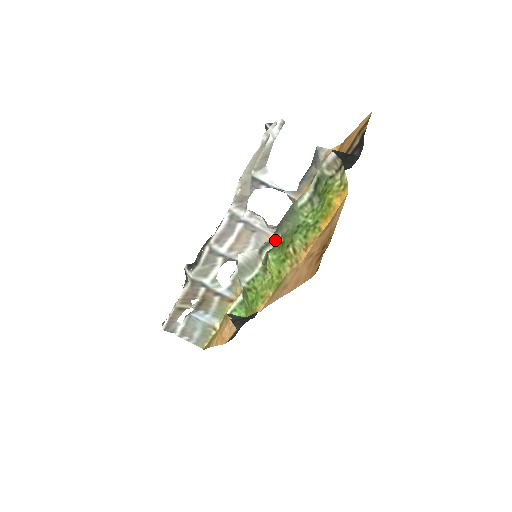
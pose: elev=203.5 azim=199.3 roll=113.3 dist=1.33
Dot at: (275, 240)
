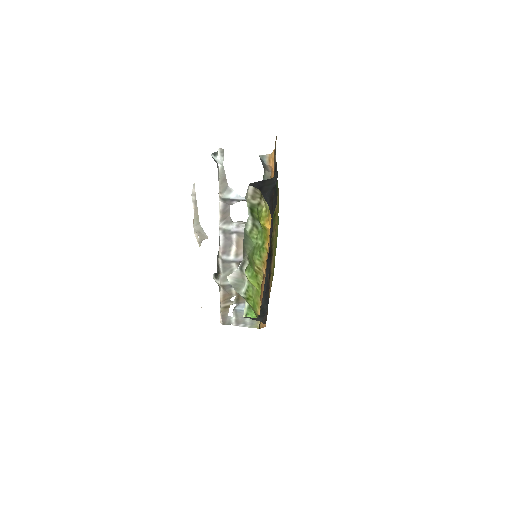
Dot at: (246, 259)
